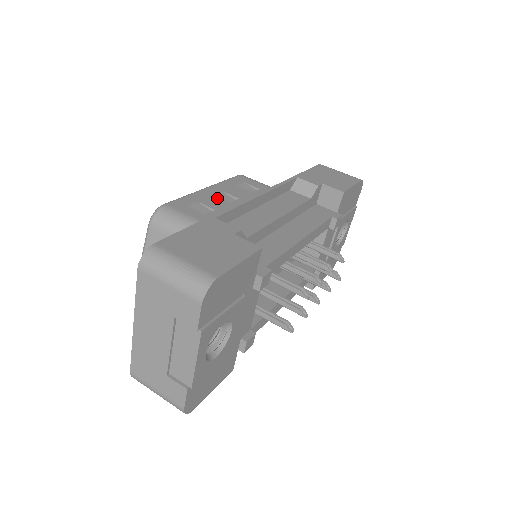
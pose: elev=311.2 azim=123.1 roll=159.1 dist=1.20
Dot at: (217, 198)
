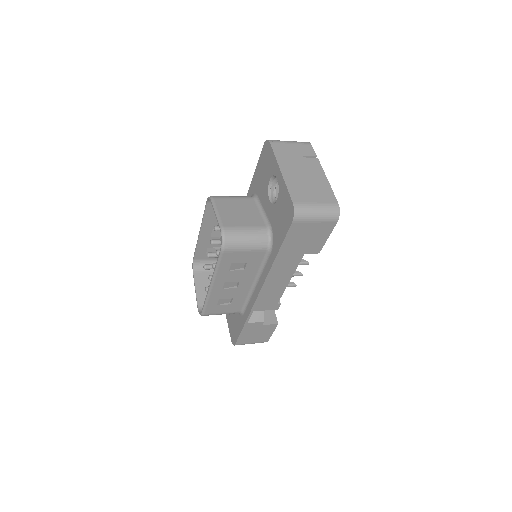
Dot at: occluded
